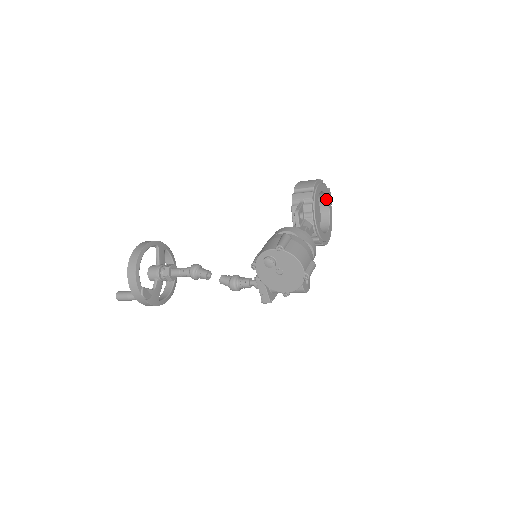
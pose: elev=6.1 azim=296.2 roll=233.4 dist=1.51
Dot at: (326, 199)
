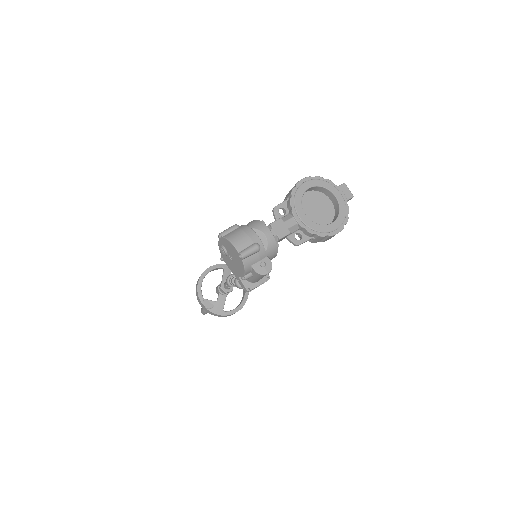
Dot at: (332, 193)
